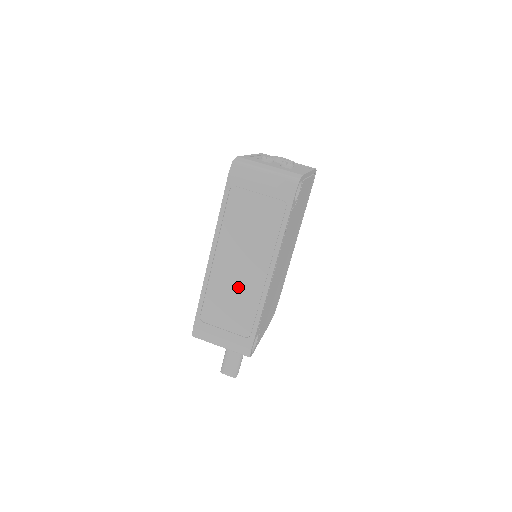
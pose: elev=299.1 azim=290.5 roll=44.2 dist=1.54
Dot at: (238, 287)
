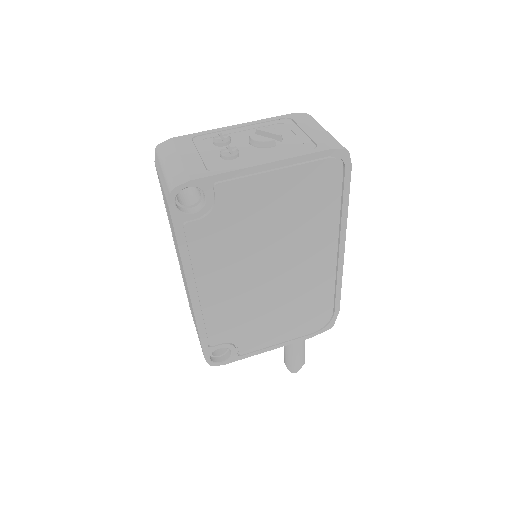
Dot at: (187, 290)
